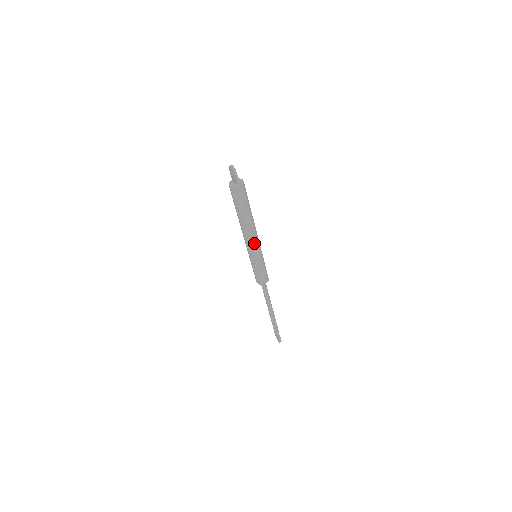
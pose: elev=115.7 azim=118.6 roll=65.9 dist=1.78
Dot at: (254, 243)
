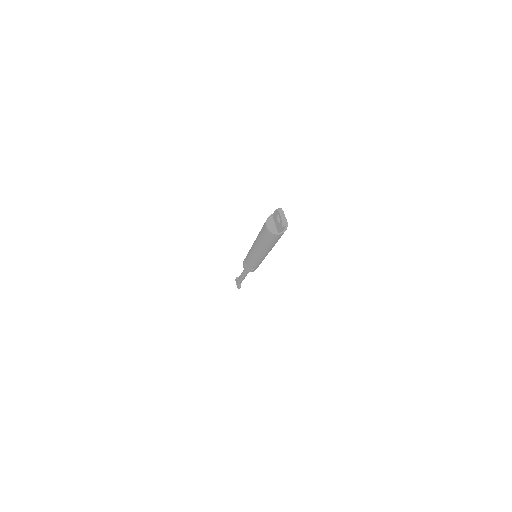
Dot at: (262, 257)
